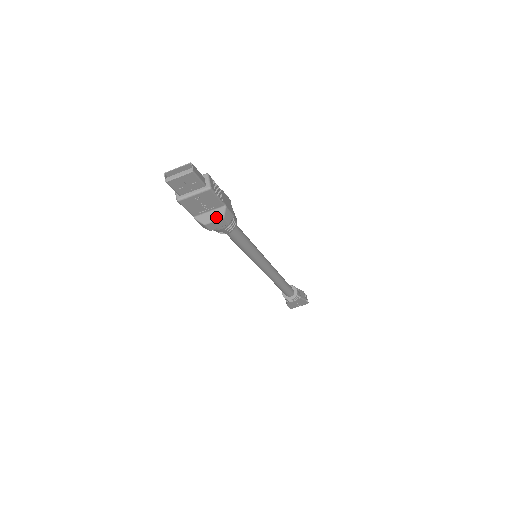
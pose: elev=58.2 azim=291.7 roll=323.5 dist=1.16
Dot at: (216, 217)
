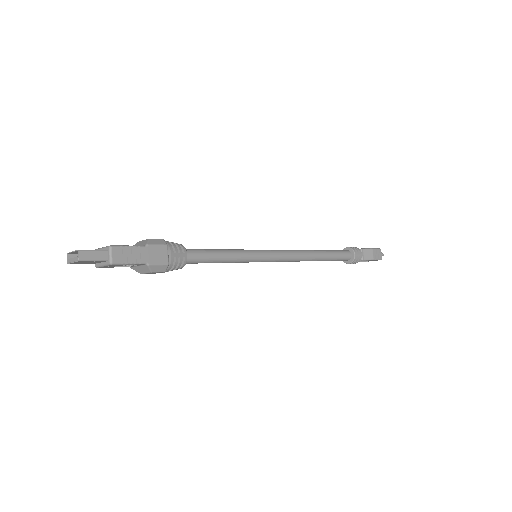
Dot at: (145, 271)
